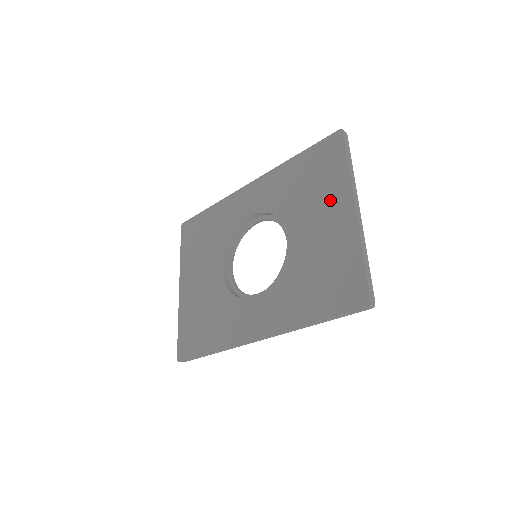
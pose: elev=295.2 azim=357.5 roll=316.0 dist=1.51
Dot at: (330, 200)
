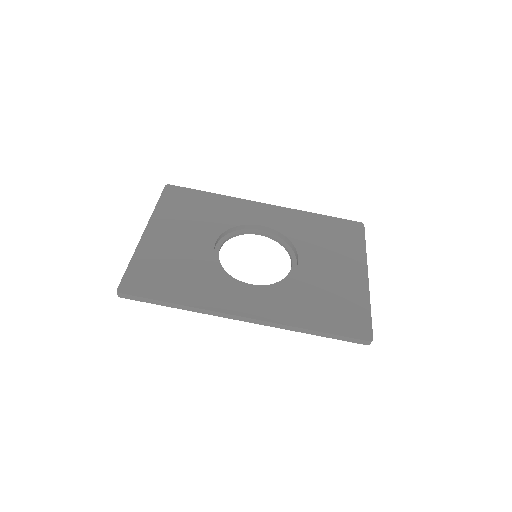
Dot at: (346, 258)
